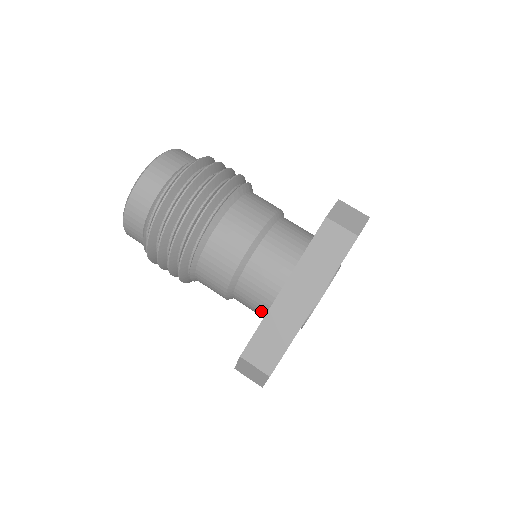
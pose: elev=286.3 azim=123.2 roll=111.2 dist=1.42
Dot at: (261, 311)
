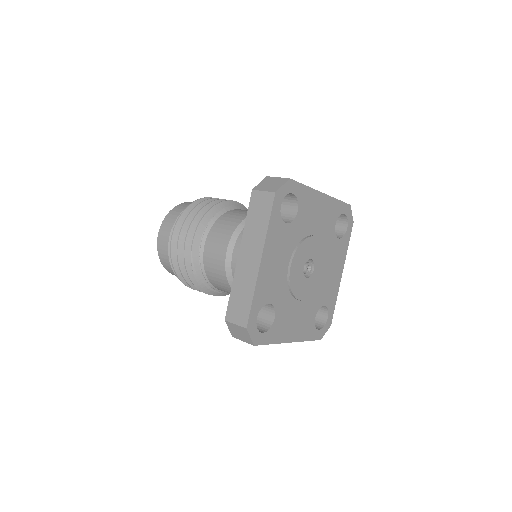
Dot at: occluded
